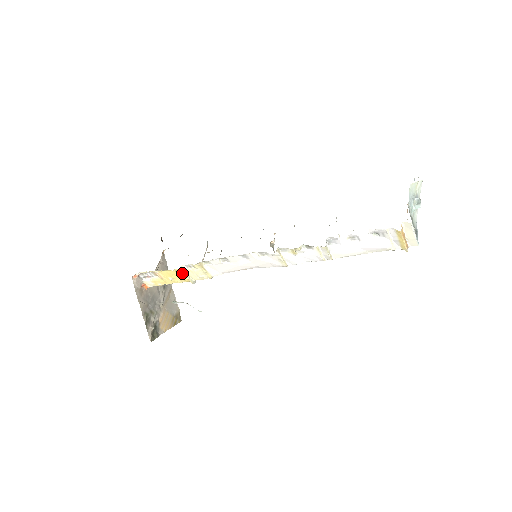
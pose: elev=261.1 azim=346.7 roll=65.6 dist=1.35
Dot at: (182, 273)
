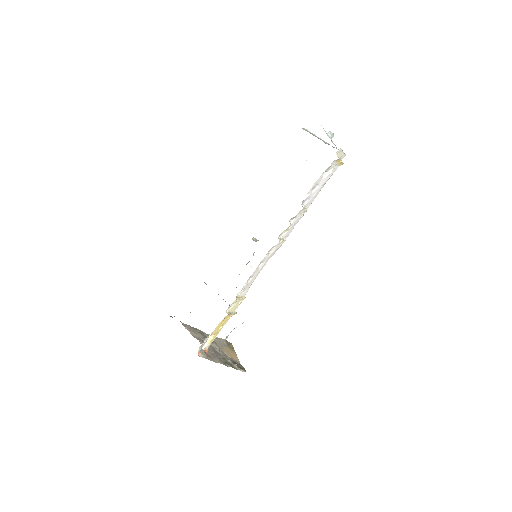
Dot at: occluded
